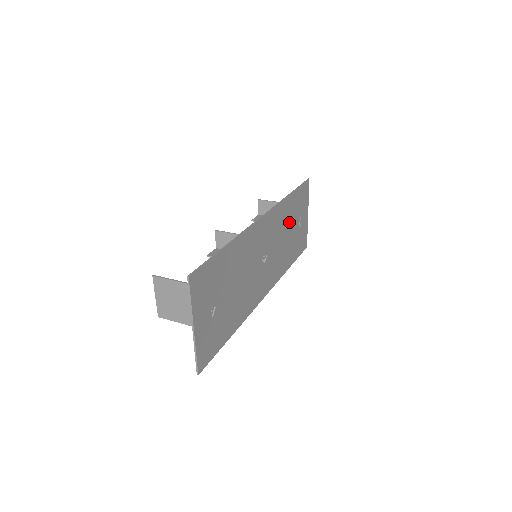
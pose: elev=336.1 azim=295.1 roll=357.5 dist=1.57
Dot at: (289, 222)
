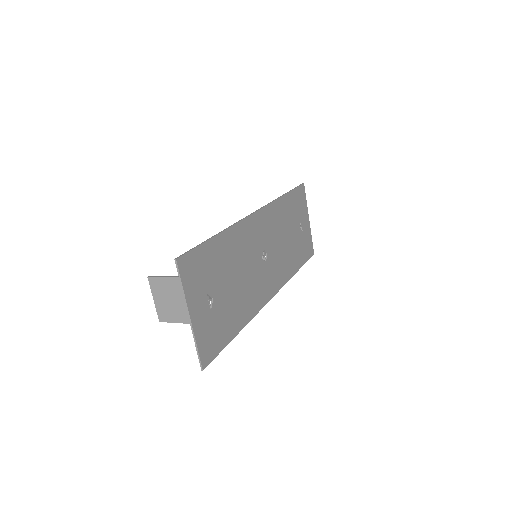
Dot at: (288, 224)
